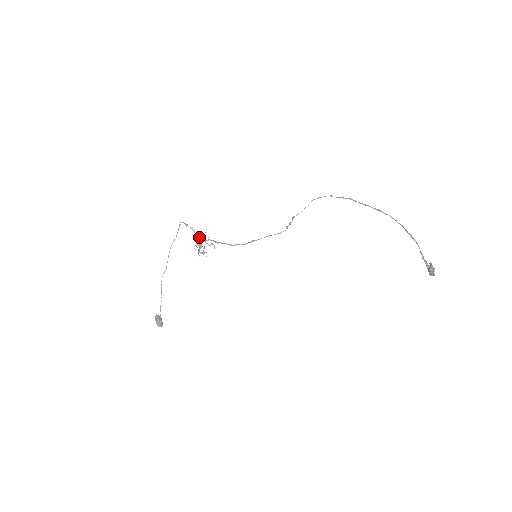
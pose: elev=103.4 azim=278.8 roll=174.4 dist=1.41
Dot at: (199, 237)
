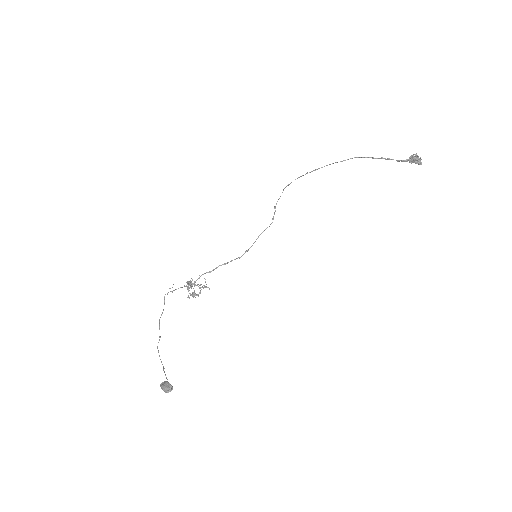
Dot at: (189, 281)
